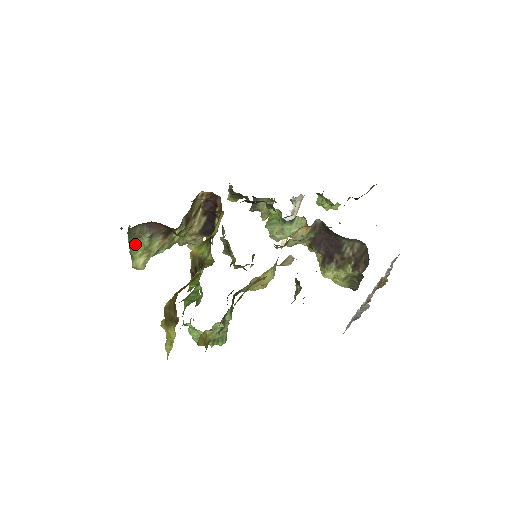
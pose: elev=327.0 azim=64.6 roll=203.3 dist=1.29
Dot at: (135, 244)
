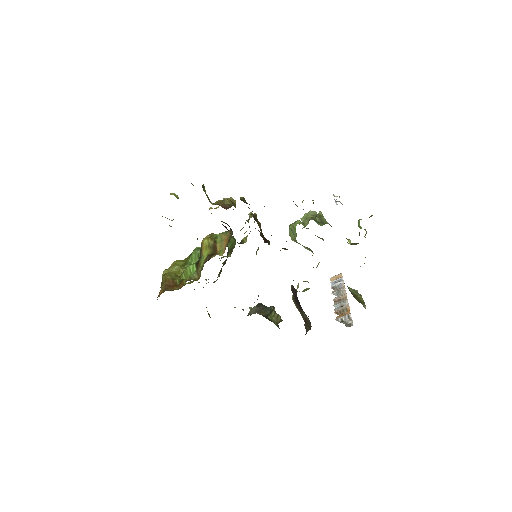
Dot at: occluded
